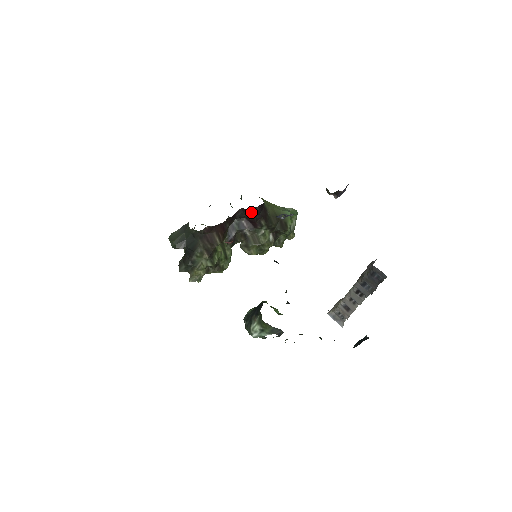
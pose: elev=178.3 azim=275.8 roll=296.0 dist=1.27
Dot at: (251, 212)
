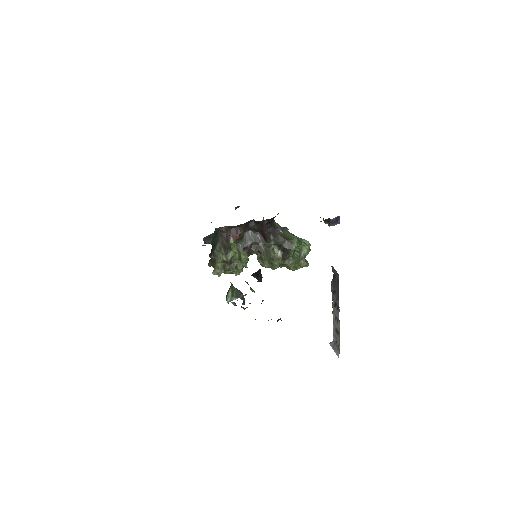
Dot at: (261, 225)
